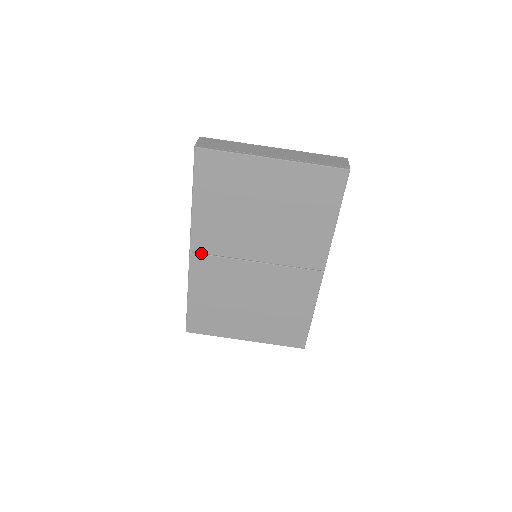
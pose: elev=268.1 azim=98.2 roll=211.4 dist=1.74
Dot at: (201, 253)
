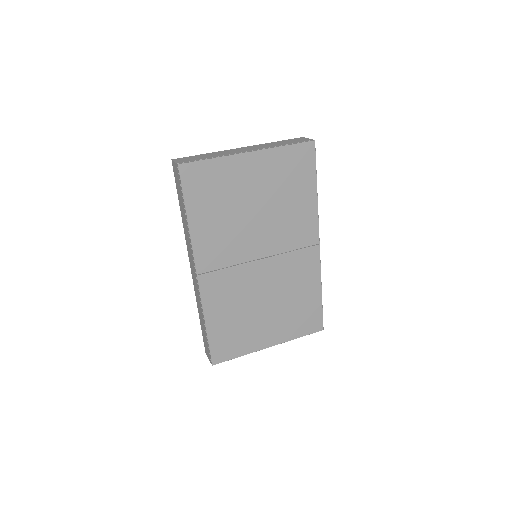
Dot at: (208, 272)
